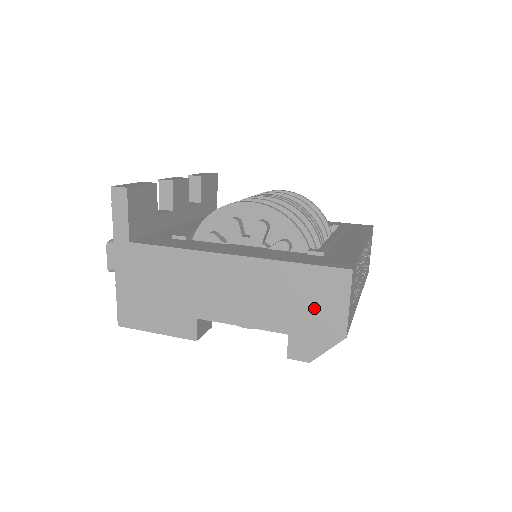
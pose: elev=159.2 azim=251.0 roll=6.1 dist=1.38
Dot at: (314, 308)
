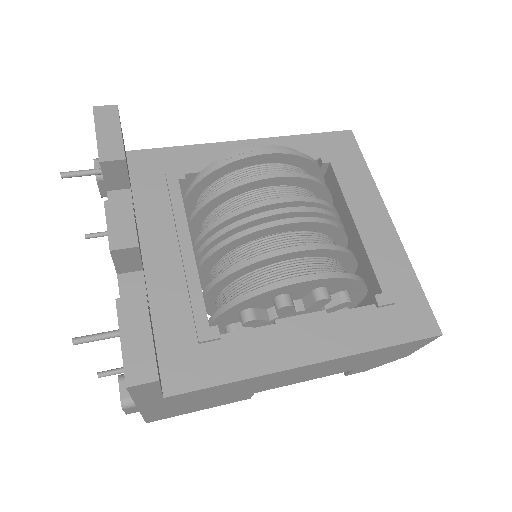
Dot at: (389, 356)
